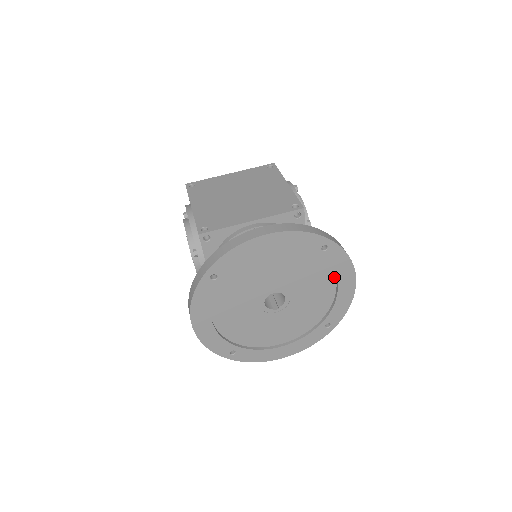
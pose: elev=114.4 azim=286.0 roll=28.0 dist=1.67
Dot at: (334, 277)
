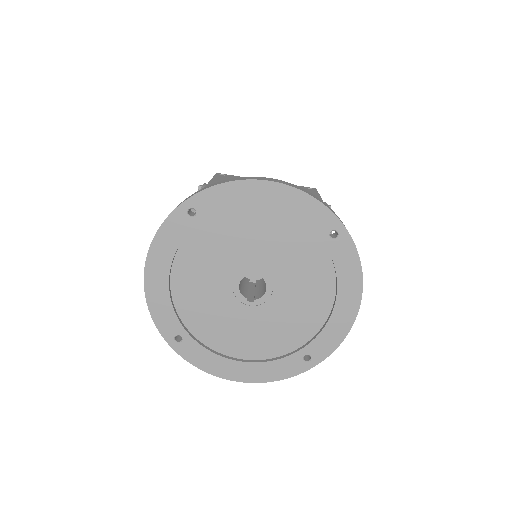
Dot at: (334, 287)
